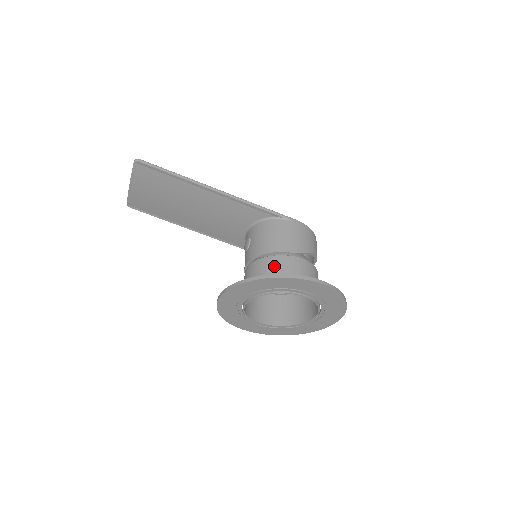
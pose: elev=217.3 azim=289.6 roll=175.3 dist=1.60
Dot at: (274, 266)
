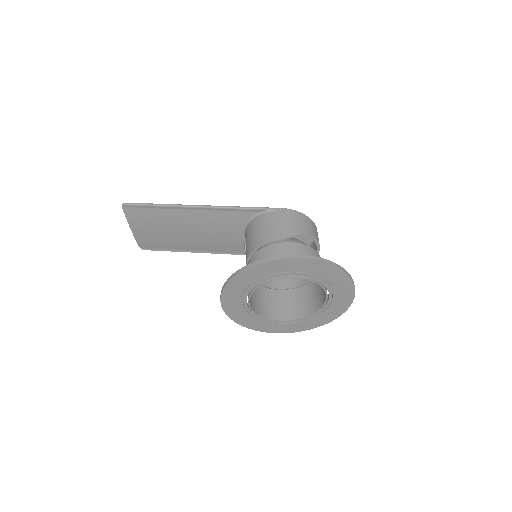
Dot at: (263, 258)
